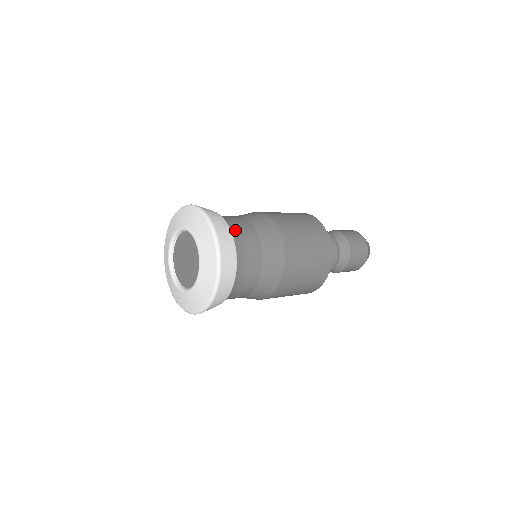
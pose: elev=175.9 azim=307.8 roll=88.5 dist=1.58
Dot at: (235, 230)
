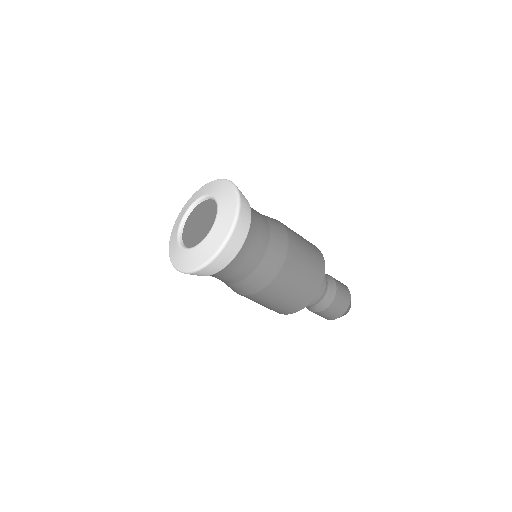
Dot at: (254, 215)
